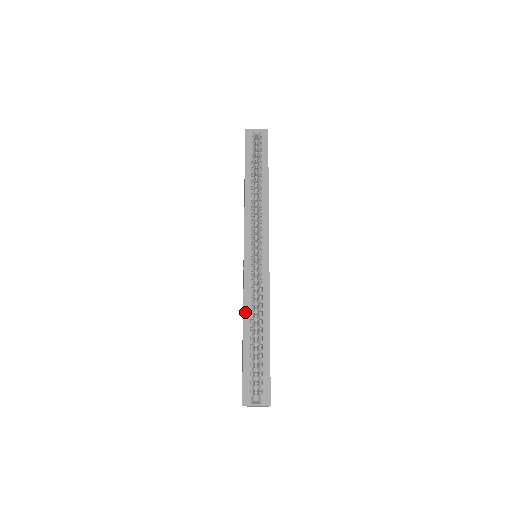
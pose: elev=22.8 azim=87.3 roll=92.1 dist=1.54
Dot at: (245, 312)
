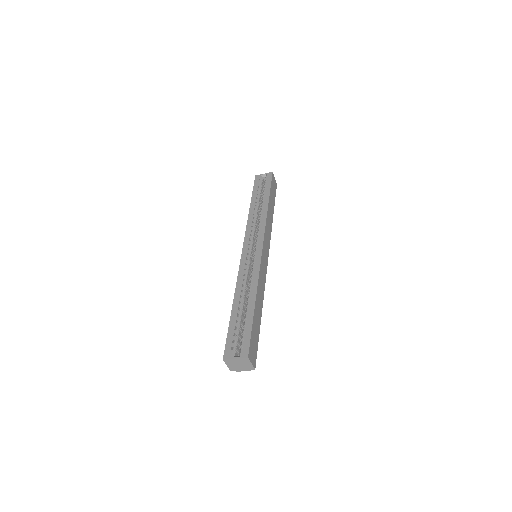
Dot at: (236, 290)
